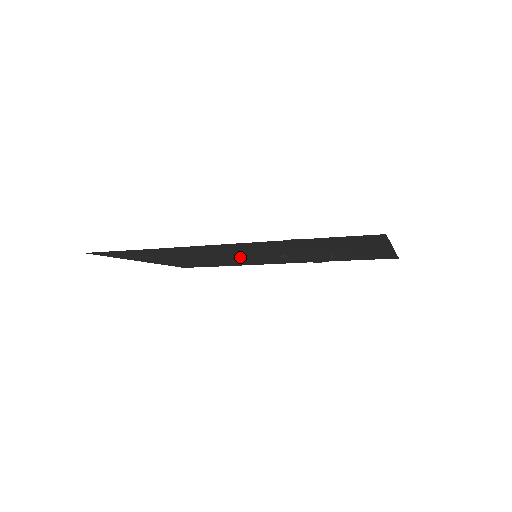
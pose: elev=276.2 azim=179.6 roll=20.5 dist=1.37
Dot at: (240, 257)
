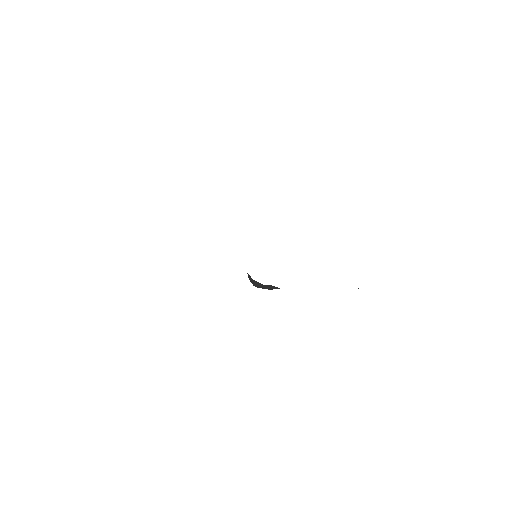
Dot at: occluded
